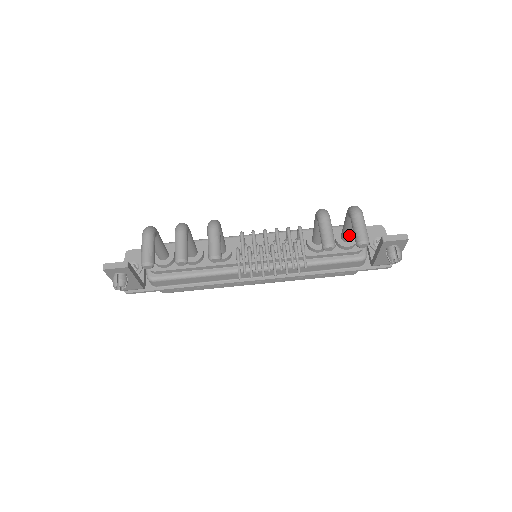
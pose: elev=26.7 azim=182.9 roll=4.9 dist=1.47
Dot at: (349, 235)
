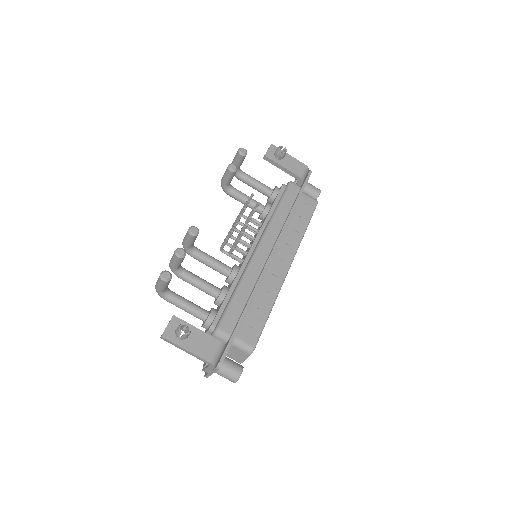
Dot at: (264, 186)
